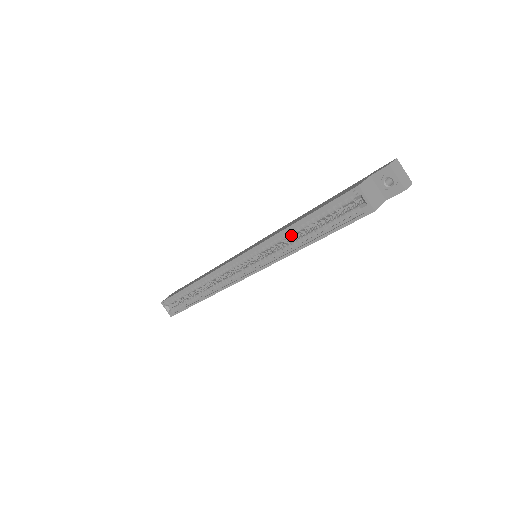
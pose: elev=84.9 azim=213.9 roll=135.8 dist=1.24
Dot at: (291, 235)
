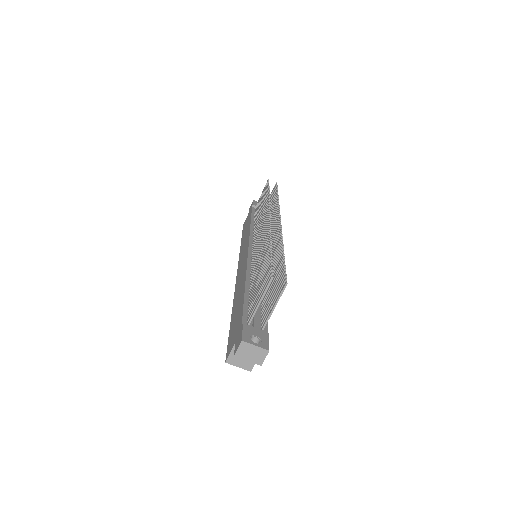
Dot at: occluded
